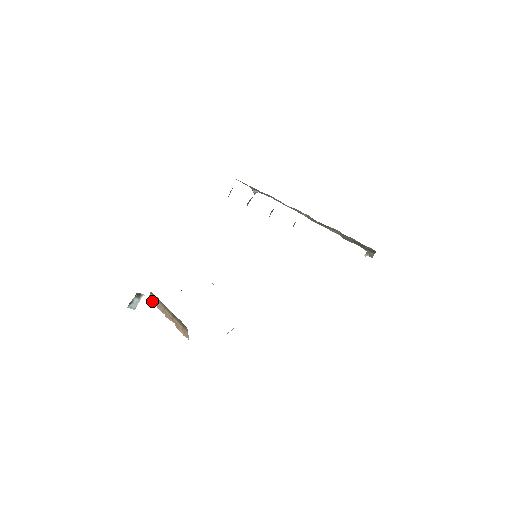
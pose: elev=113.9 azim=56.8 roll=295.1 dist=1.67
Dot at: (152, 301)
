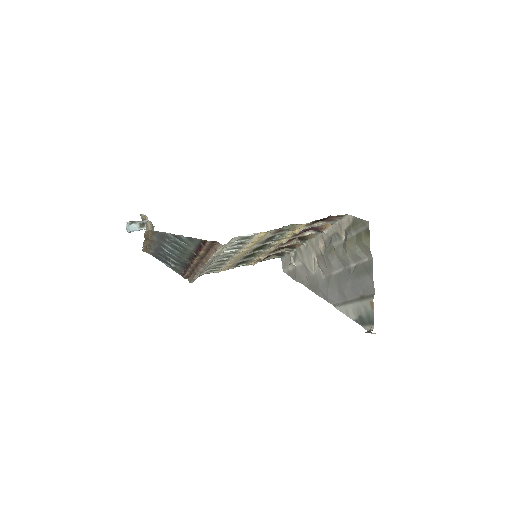
Dot at: (143, 249)
